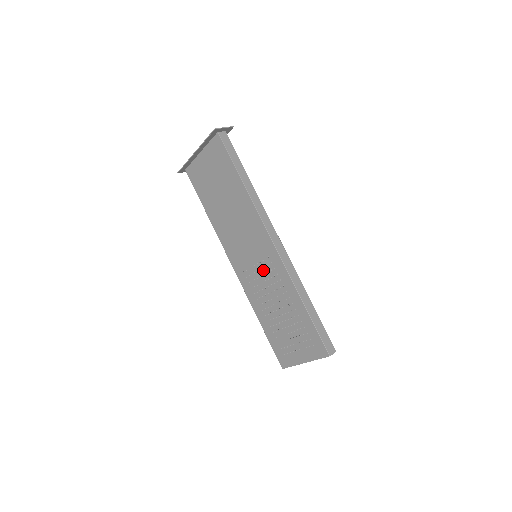
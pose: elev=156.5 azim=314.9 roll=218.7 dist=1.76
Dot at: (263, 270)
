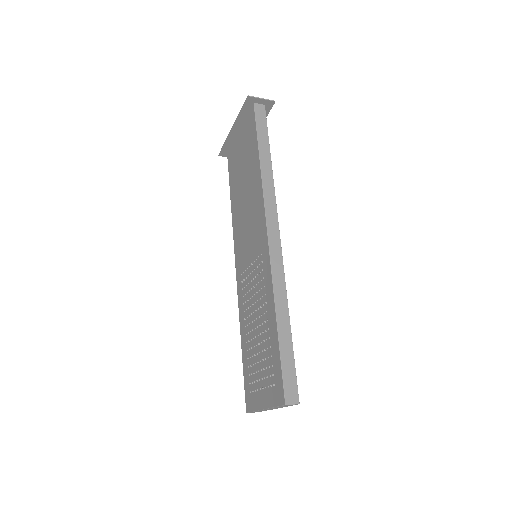
Dot at: (255, 272)
